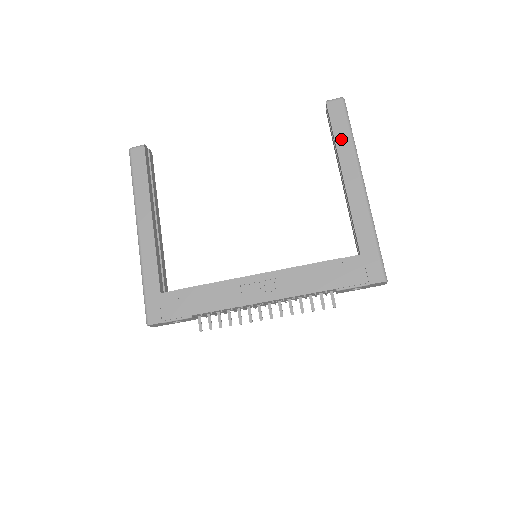
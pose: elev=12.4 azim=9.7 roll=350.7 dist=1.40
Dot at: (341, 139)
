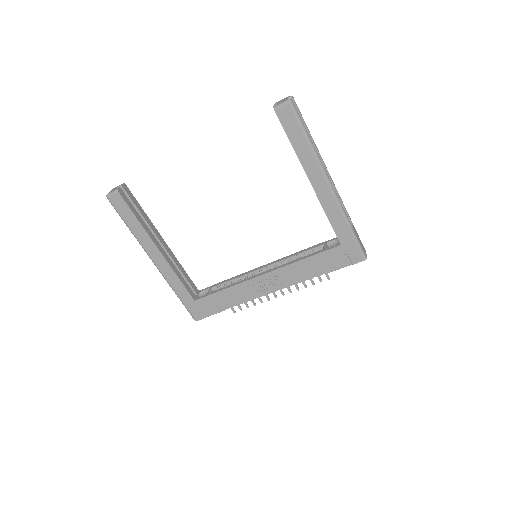
Dot at: (300, 148)
